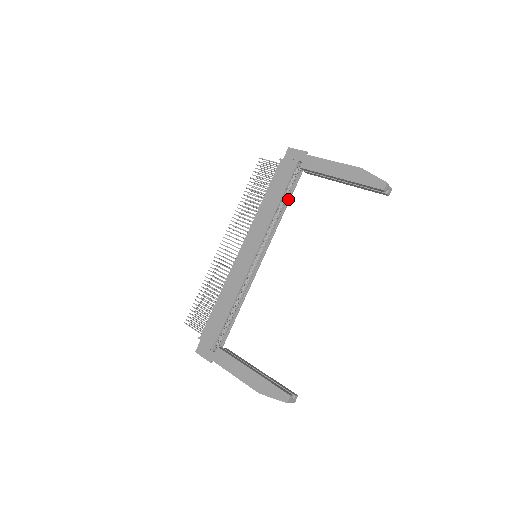
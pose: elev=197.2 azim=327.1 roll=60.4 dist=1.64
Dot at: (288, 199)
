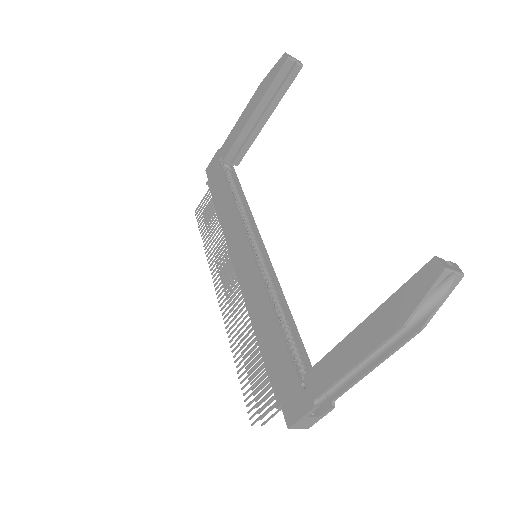
Dot at: (241, 194)
